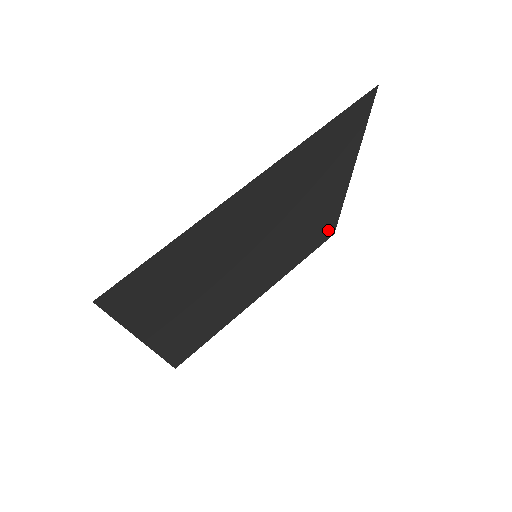
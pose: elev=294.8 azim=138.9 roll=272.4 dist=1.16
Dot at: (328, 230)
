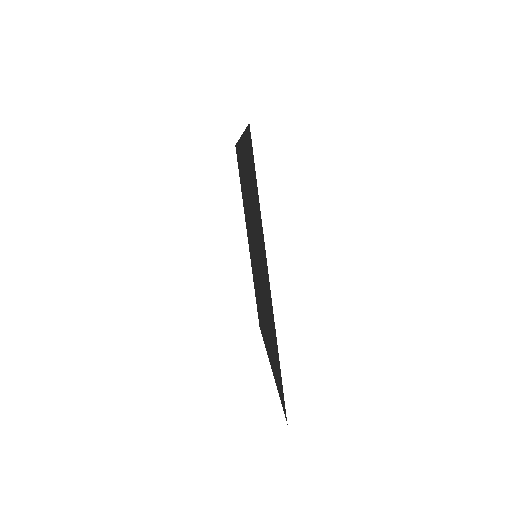
Dot at: occluded
